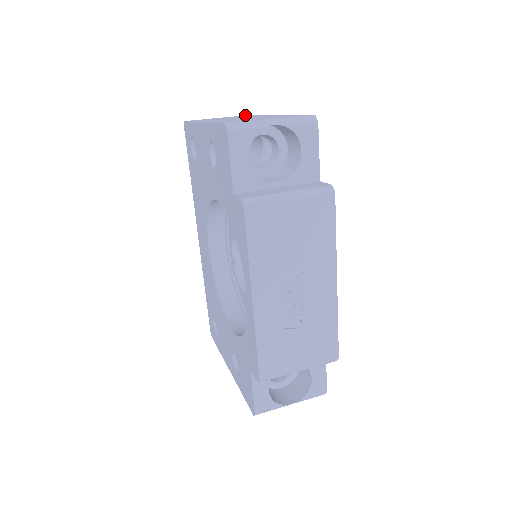
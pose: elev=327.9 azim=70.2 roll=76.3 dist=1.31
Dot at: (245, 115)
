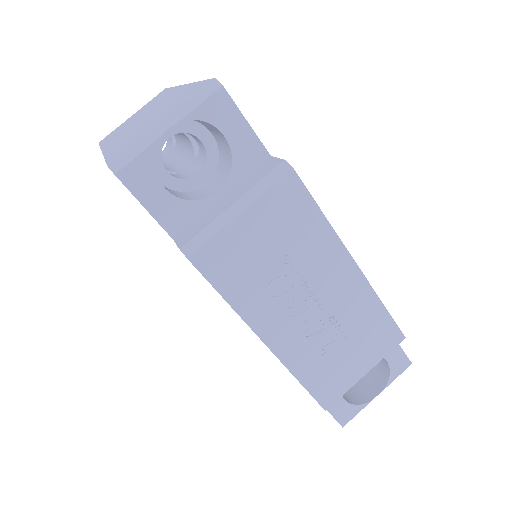
Dot at: (160, 93)
